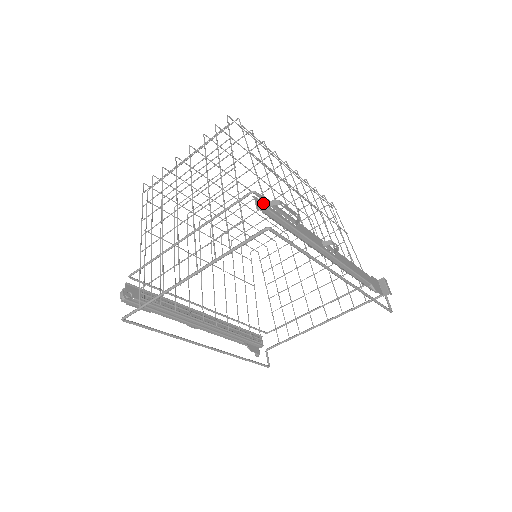
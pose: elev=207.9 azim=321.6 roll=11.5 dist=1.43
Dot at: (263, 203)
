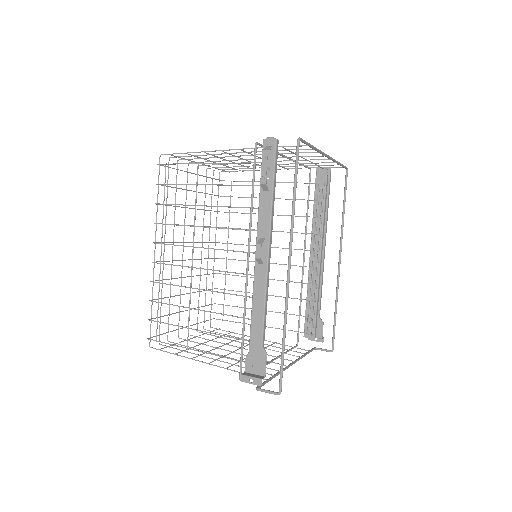
Dot at: occluded
